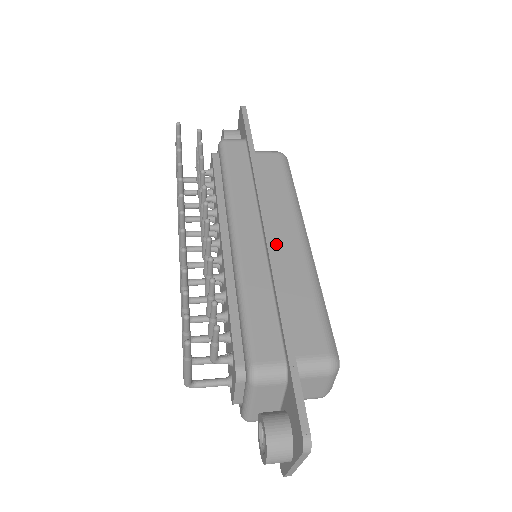
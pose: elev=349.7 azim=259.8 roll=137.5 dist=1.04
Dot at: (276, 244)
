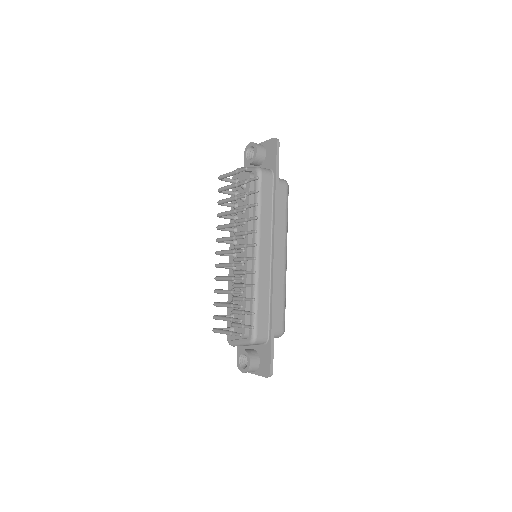
Dot at: occluded
